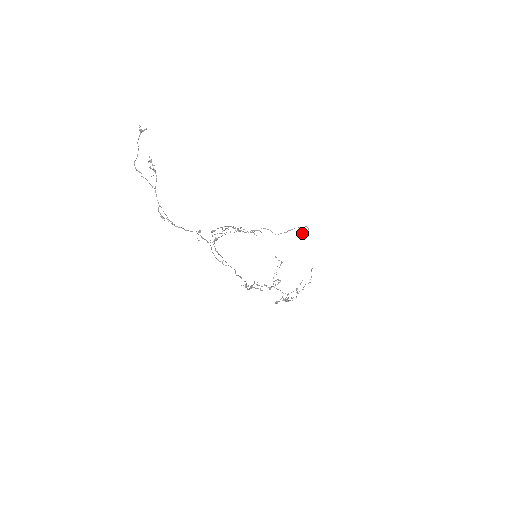
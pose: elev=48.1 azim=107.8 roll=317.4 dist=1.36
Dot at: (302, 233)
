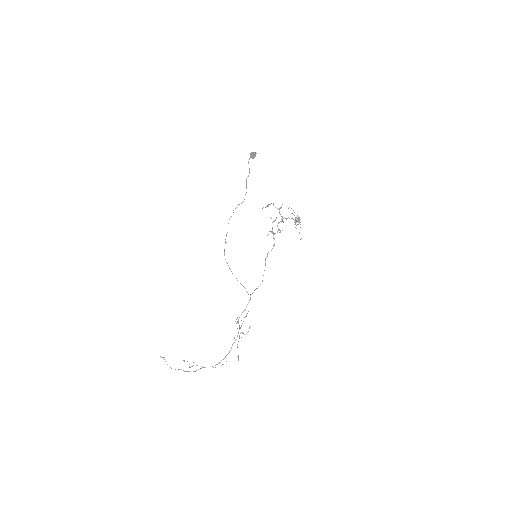
Dot at: occluded
